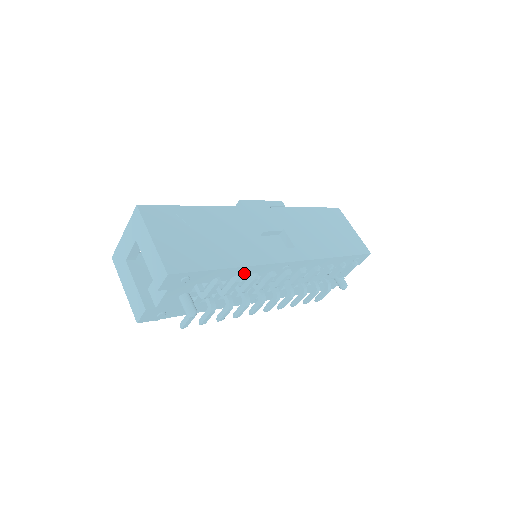
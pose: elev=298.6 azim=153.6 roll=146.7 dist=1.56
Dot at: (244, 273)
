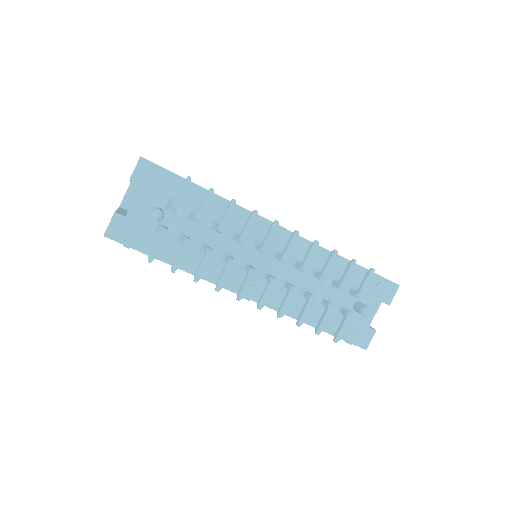
Dot at: occluded
